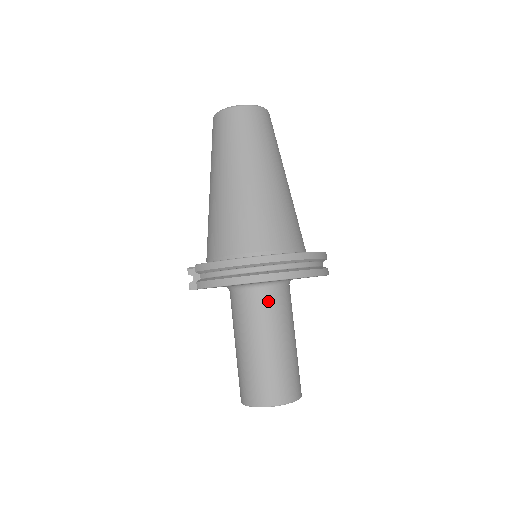
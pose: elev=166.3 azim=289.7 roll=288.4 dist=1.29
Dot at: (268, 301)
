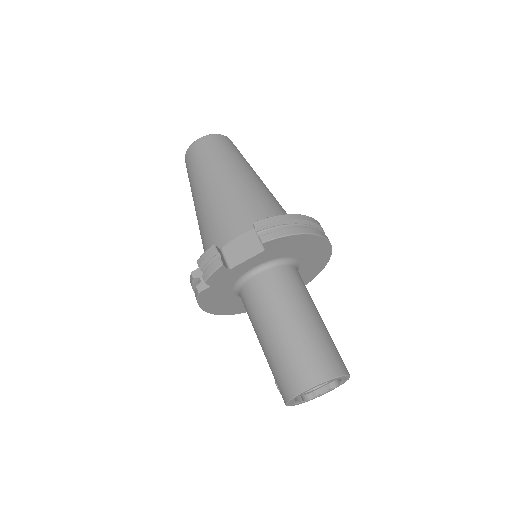
Dot at: (301, 279)
